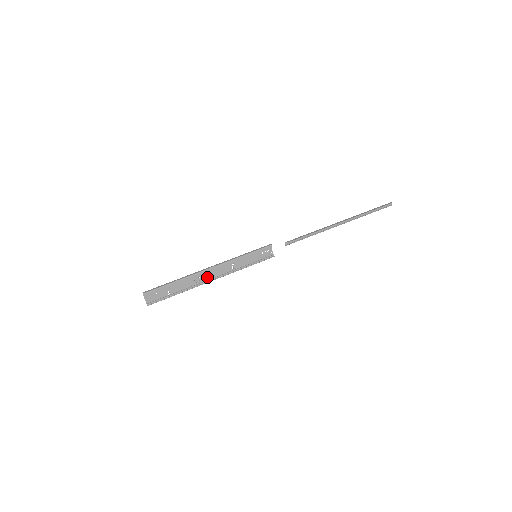
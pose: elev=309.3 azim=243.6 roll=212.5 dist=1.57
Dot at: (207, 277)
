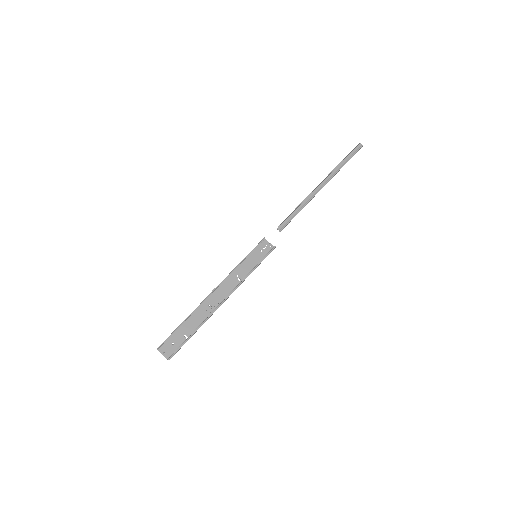
Dot at: (218, 301)
